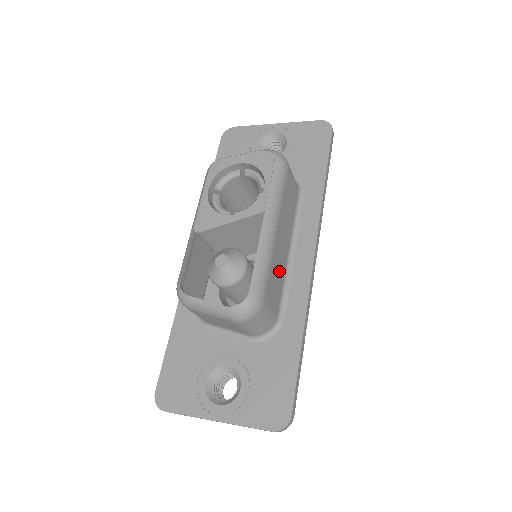
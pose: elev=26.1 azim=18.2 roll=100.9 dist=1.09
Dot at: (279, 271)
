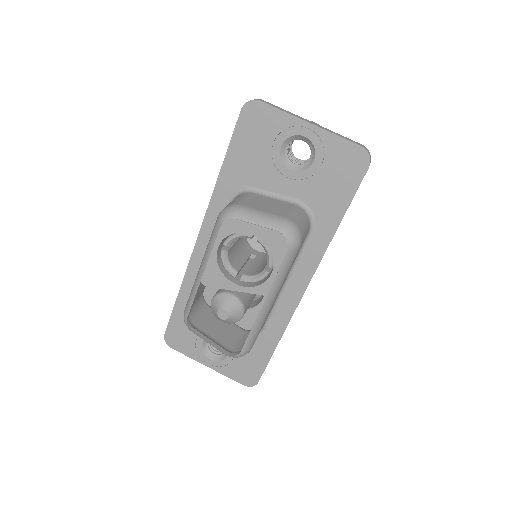
Dot at: (270, 310)
